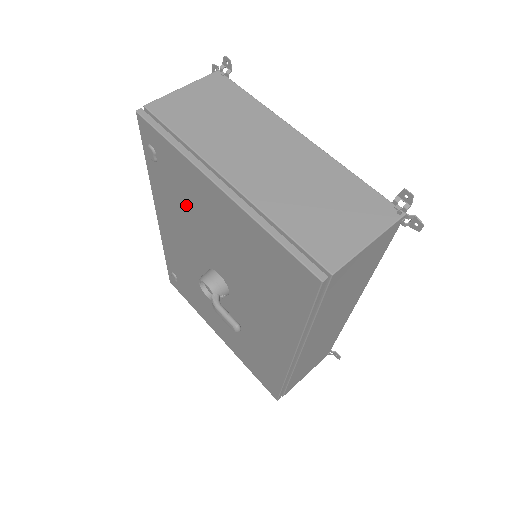
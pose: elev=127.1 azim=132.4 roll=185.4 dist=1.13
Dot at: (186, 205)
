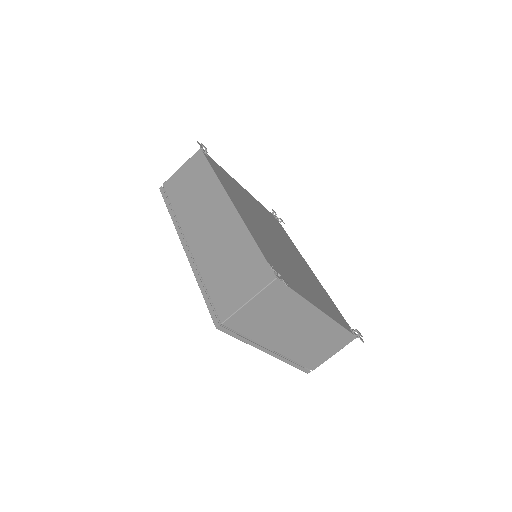
Dot at: occluded
